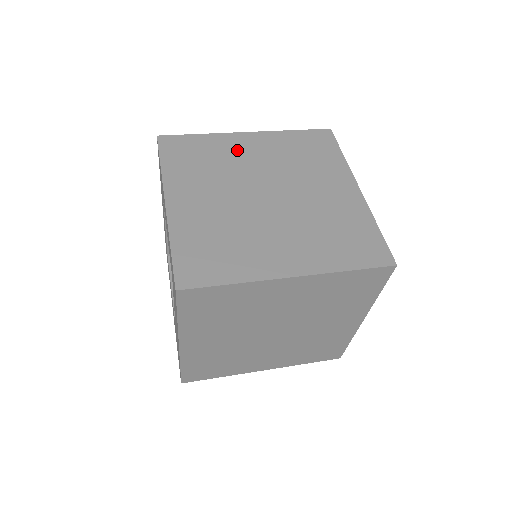
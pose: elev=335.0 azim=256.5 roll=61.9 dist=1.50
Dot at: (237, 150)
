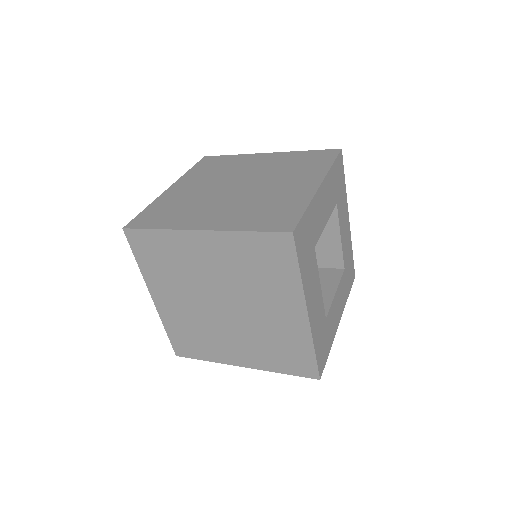
Dot at: (248, 162)
